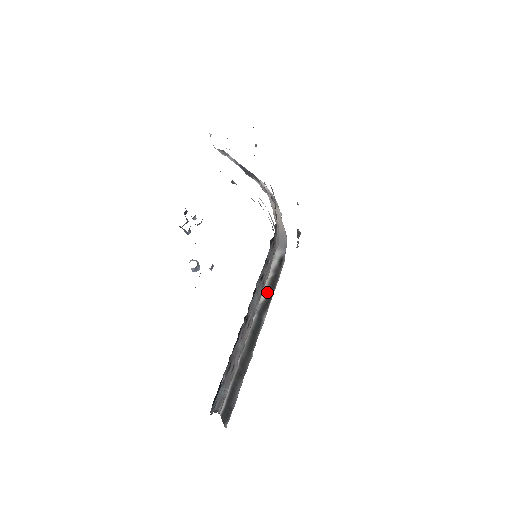
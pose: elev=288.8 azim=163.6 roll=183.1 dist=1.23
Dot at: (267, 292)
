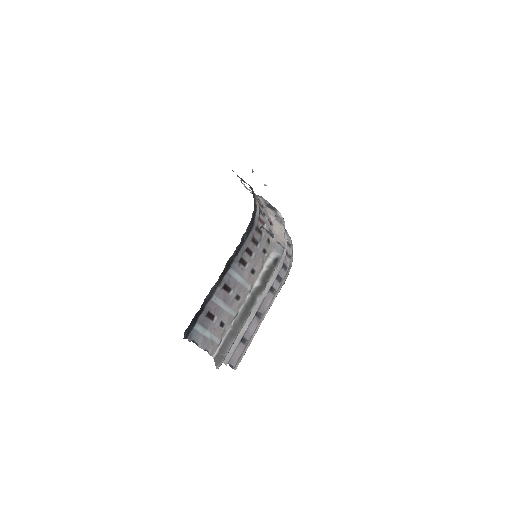
Dot at: (261, 281)
